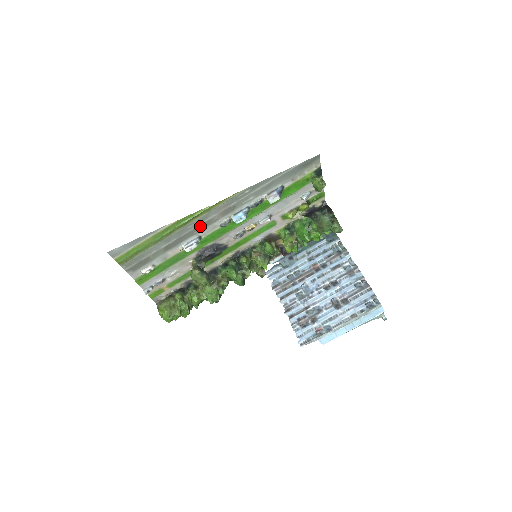
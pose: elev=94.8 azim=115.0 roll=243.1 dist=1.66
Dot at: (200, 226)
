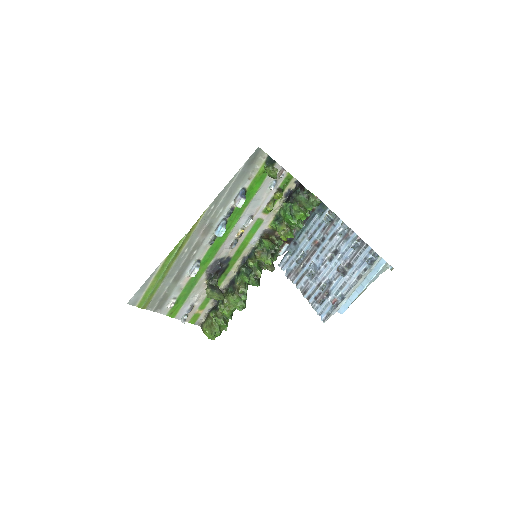
Dot at: (191, 252)
